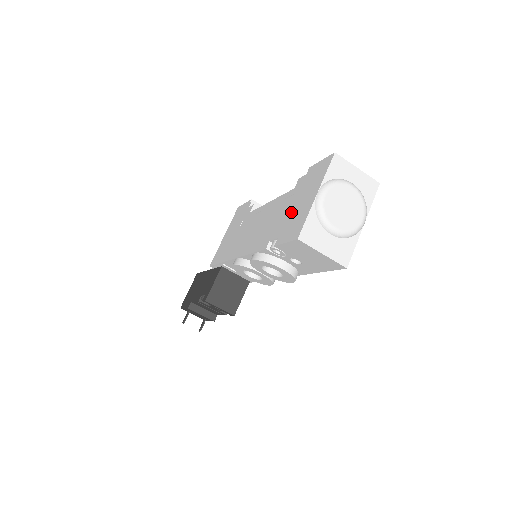
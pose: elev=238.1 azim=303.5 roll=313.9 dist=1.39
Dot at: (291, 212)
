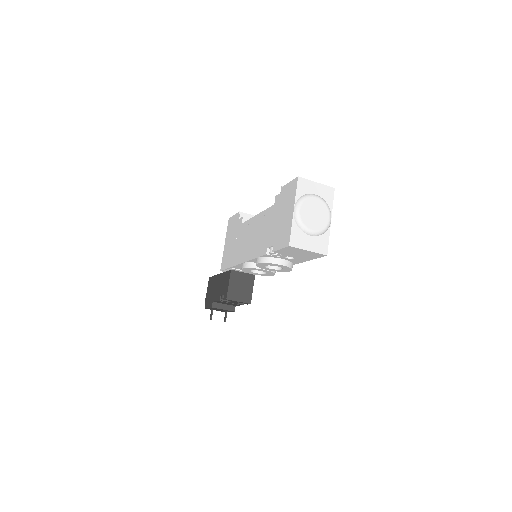
Dot at: (278, 224)
